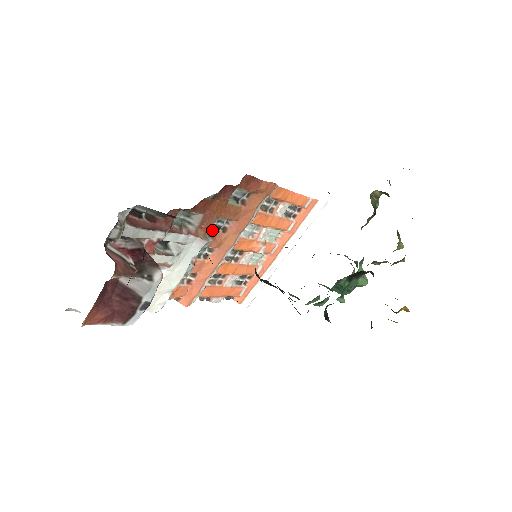
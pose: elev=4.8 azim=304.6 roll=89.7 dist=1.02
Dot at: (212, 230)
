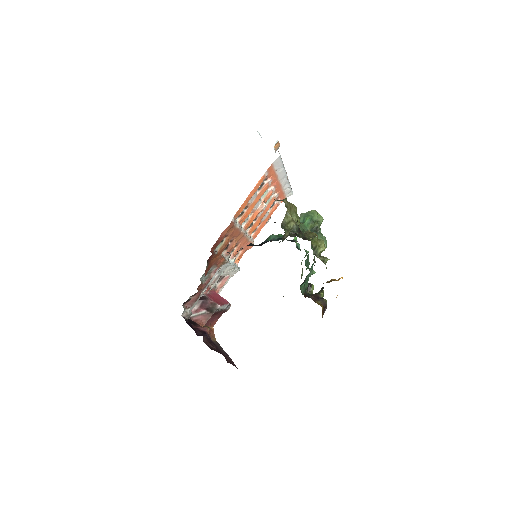
Dot at: (225, 251)
